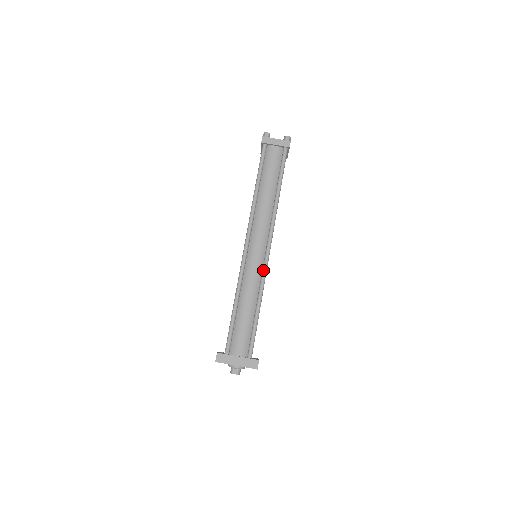
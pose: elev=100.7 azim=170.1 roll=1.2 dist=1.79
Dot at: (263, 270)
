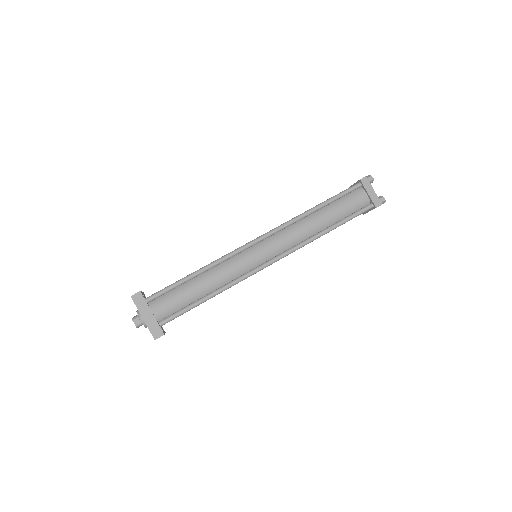
Dot at: (249, 272)
